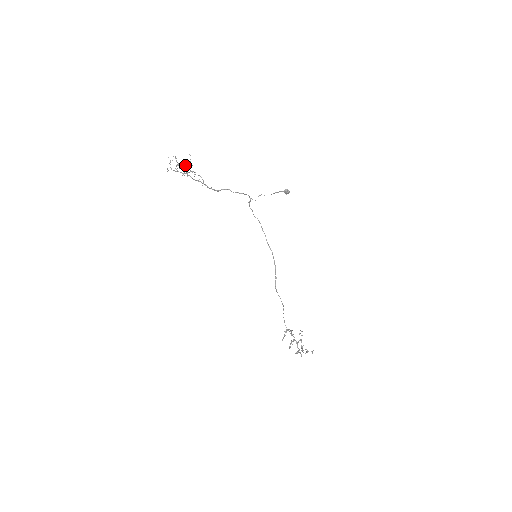
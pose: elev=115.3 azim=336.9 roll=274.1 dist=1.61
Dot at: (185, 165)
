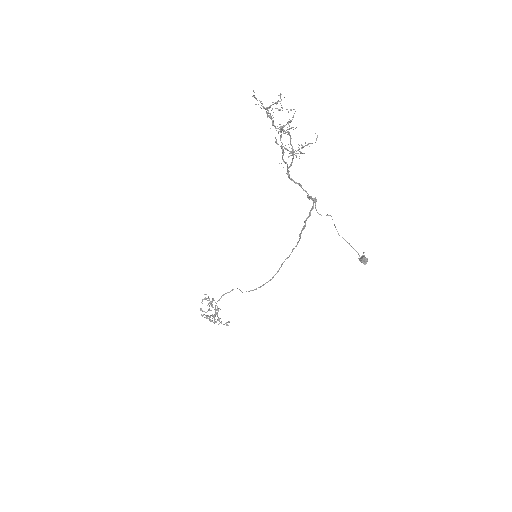
Dot at: (292, 127)
